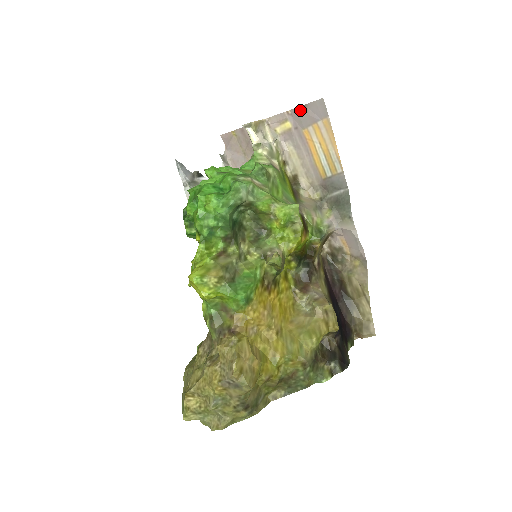
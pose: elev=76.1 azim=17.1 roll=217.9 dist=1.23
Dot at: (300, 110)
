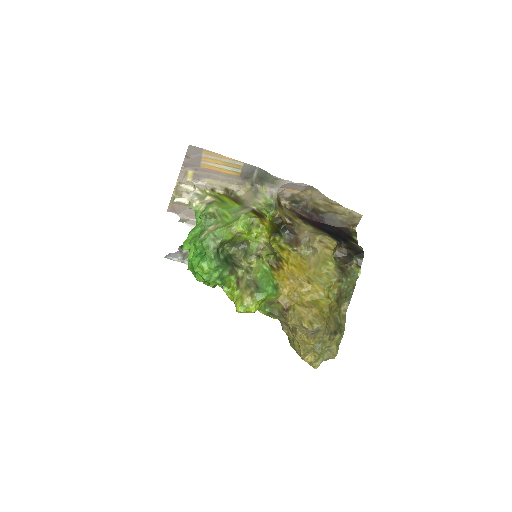
Dot at: (186, 161)
